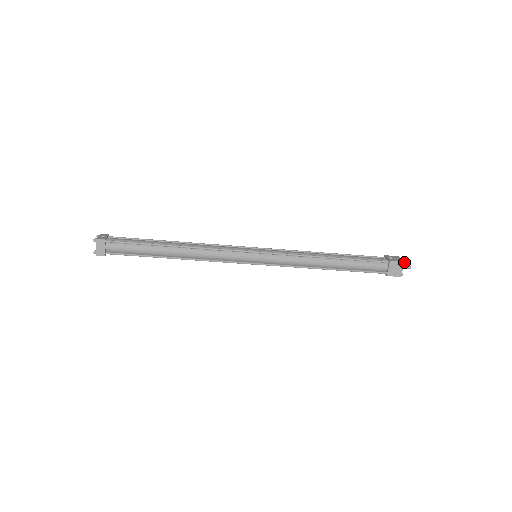
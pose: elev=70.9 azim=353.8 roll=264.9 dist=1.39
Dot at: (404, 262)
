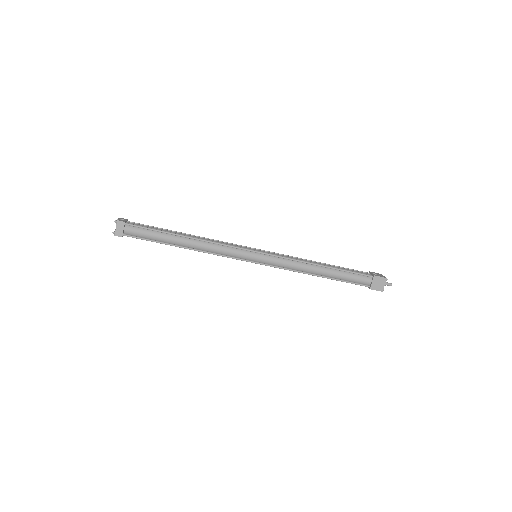
Dot at: (386, 278)
